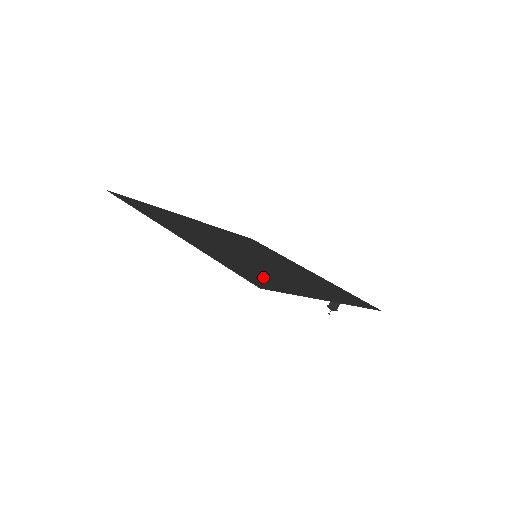
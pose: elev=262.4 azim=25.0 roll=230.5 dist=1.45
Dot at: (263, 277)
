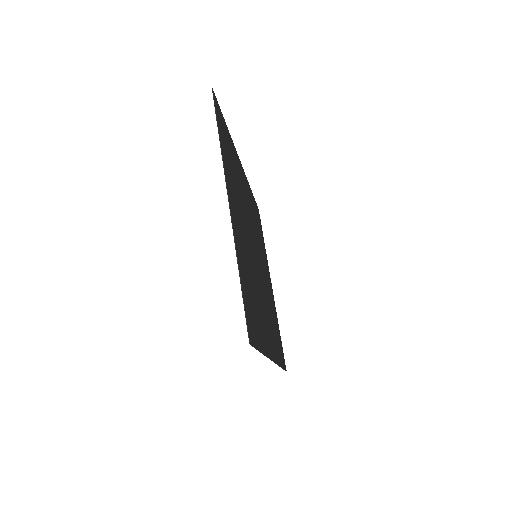
Dot at: (254, 314)
